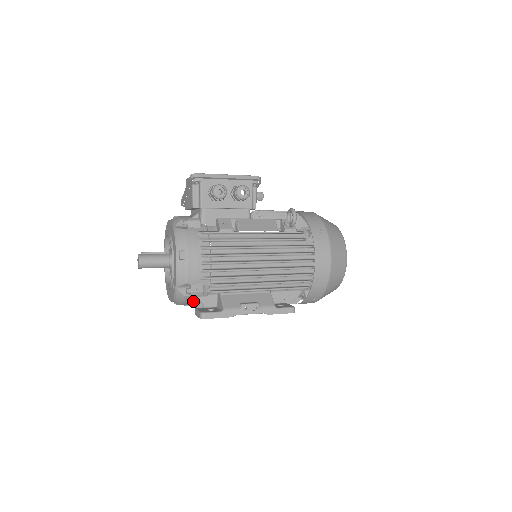
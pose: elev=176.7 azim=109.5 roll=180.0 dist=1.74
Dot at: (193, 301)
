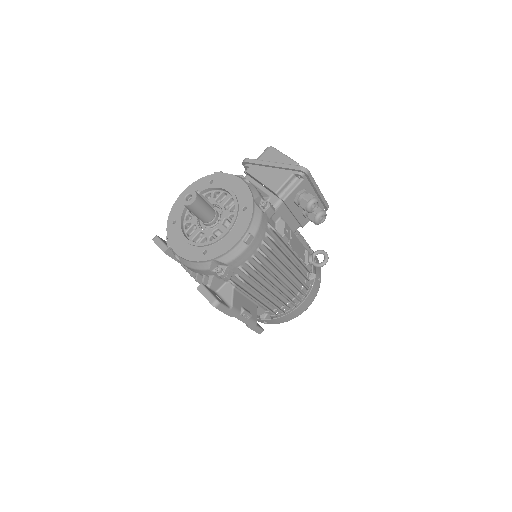
Dot at: (202, 273)
